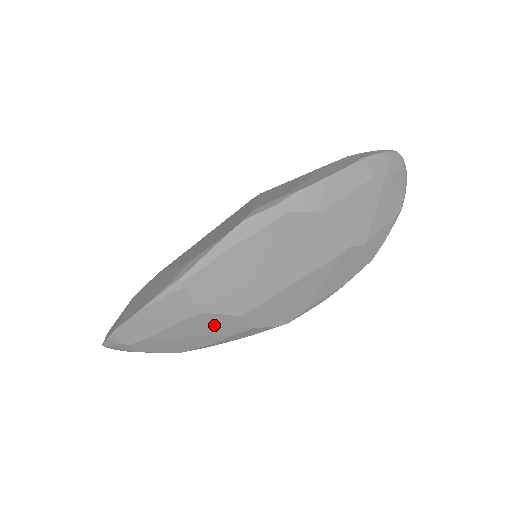
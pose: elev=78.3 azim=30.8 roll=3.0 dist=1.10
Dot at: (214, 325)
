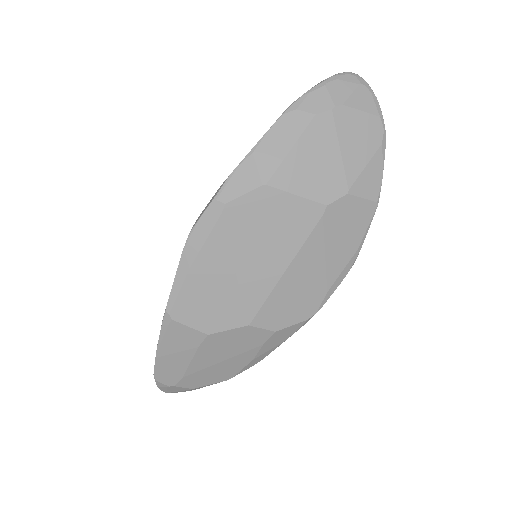
Dot at: (232, 343)
